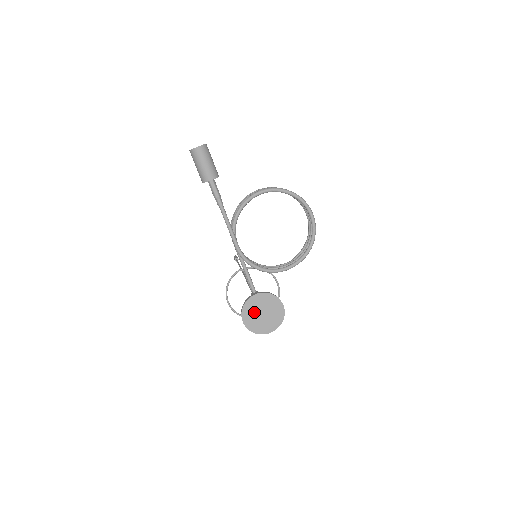
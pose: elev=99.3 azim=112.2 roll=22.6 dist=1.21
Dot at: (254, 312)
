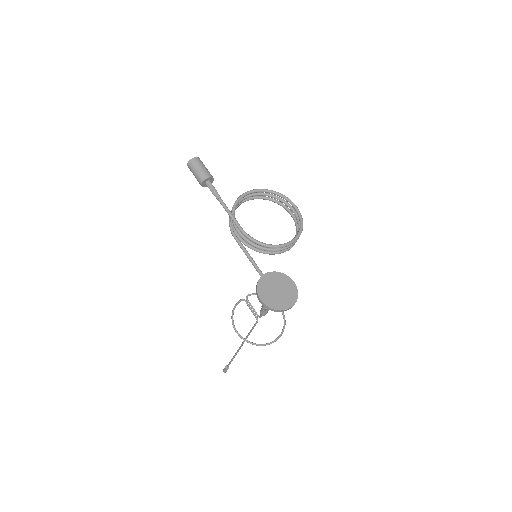
Dot at: (269, 290)
